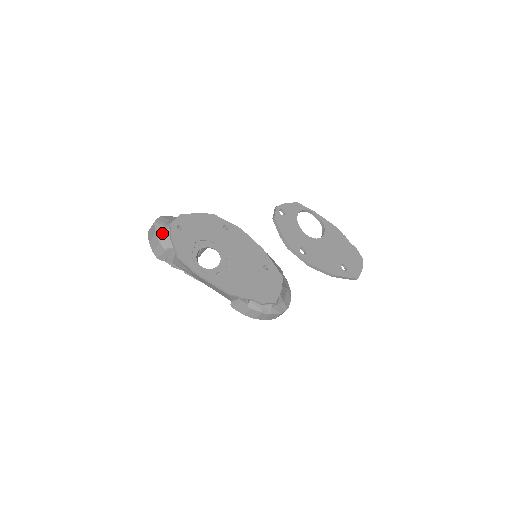
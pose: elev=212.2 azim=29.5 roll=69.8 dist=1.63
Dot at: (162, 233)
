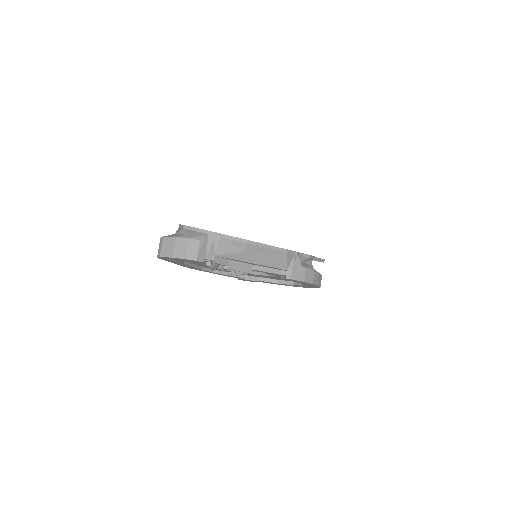
Dot at: (183, 234)
